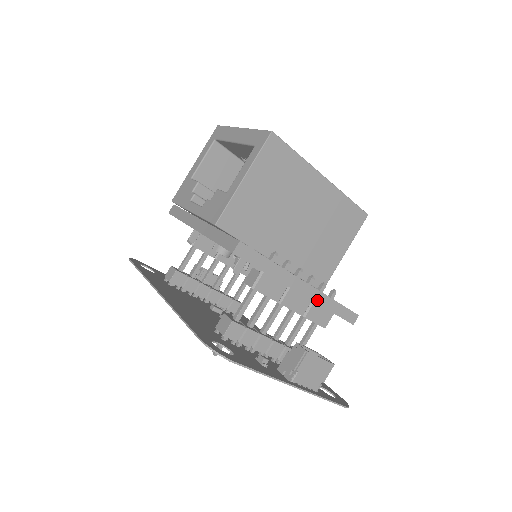
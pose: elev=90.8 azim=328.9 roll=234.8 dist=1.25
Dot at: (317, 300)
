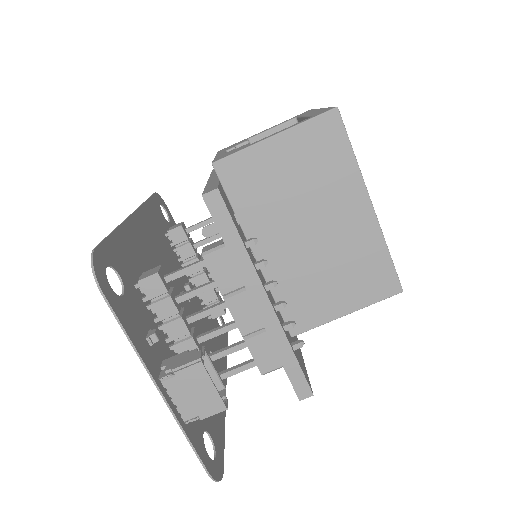
Dot at: (271, 332)
